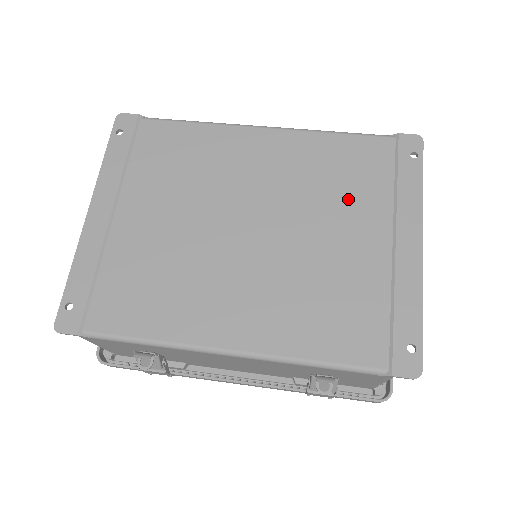
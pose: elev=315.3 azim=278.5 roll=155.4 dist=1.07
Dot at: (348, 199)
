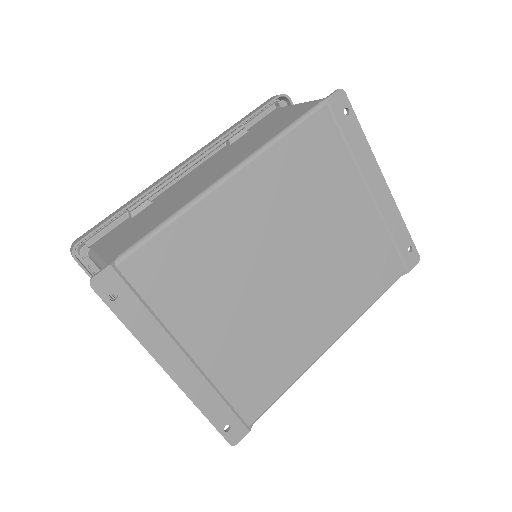
Dot at: (329, 187)
